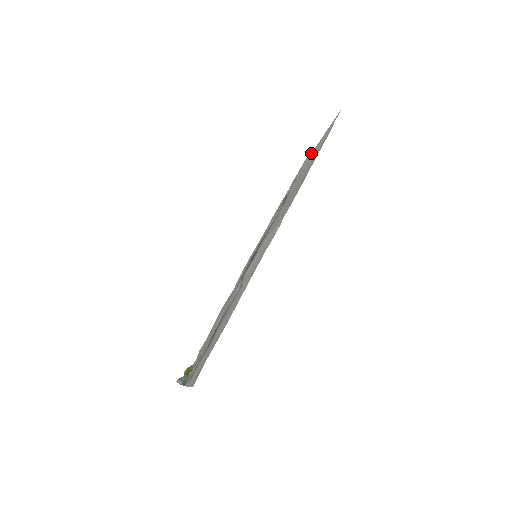
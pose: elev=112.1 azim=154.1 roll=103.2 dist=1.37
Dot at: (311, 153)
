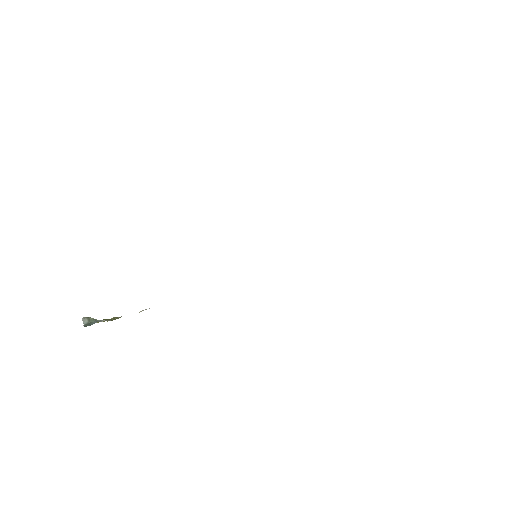
Dot at: occluded
